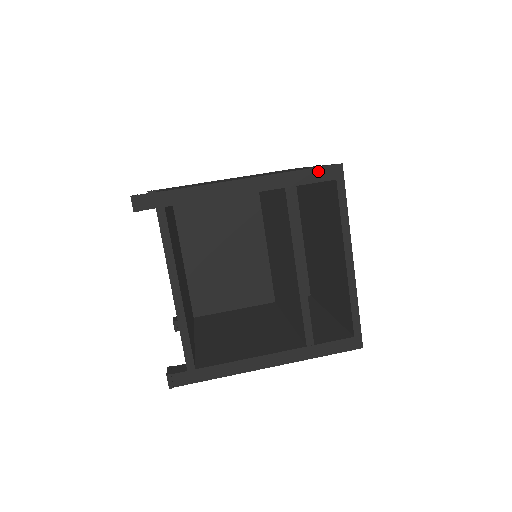
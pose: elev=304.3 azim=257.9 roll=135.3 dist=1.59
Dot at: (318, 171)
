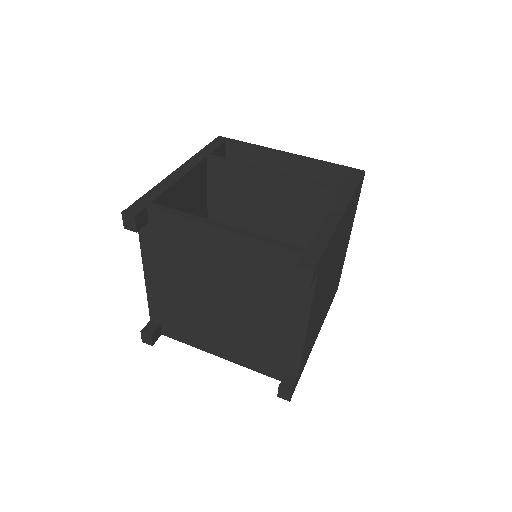
Dot at: (212, 144)
